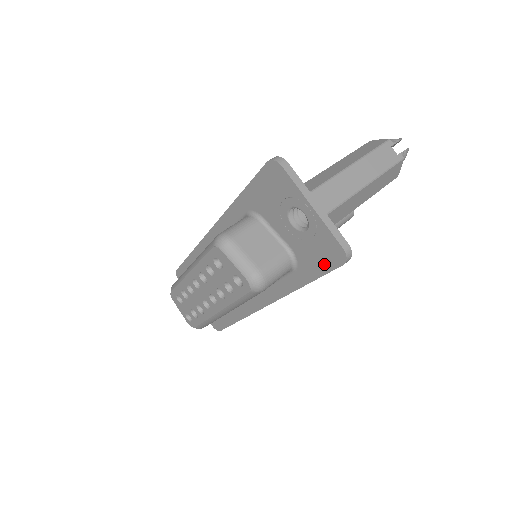
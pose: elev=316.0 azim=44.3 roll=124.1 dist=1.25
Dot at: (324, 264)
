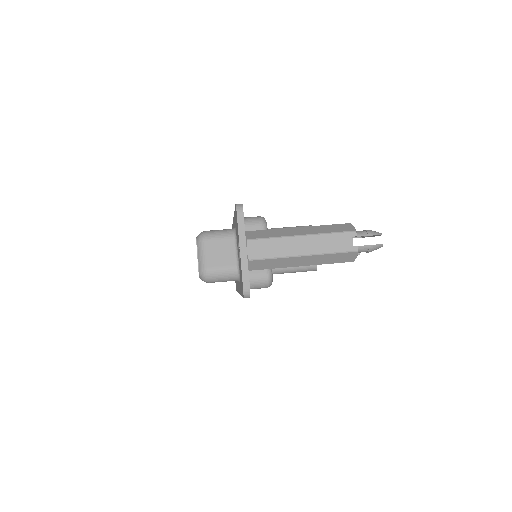
Dot at: occluded
